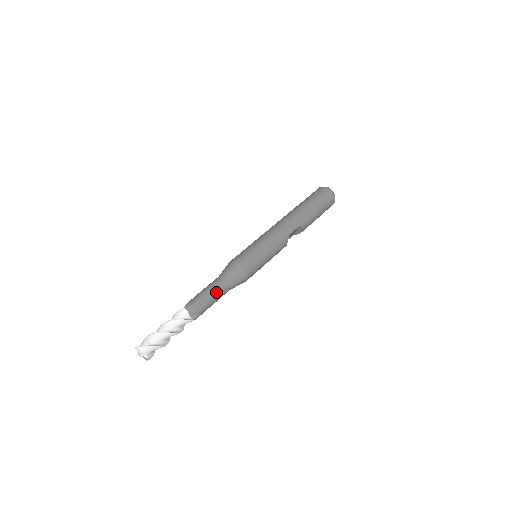
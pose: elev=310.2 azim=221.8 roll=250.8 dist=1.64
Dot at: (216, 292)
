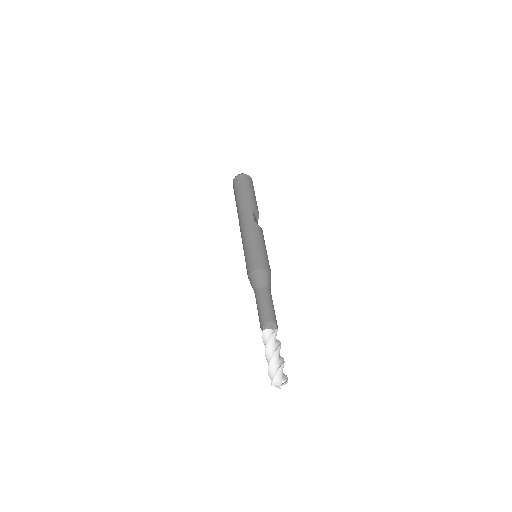
Dot at: (265, 299)
